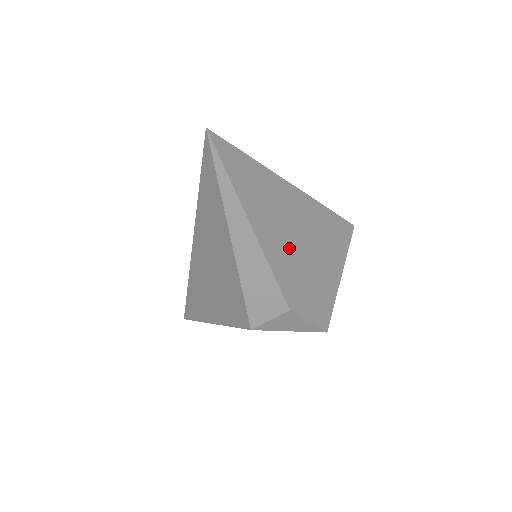
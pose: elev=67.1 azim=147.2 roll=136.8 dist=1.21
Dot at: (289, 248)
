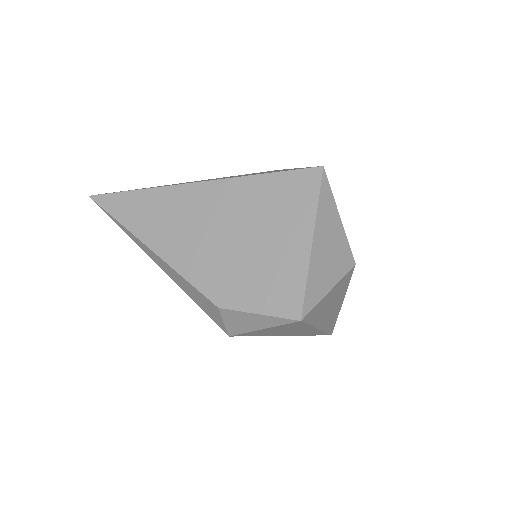
Dot at: (200, 245)
